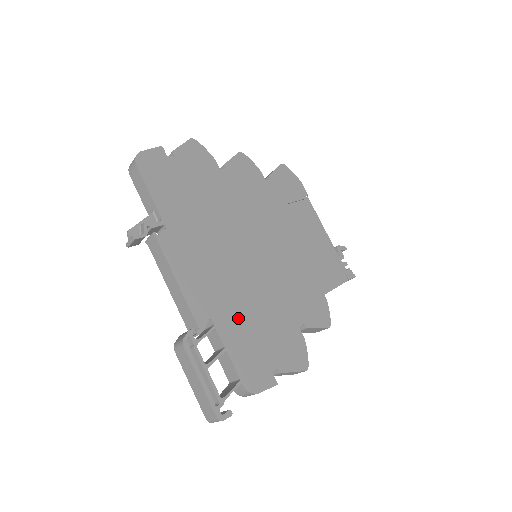
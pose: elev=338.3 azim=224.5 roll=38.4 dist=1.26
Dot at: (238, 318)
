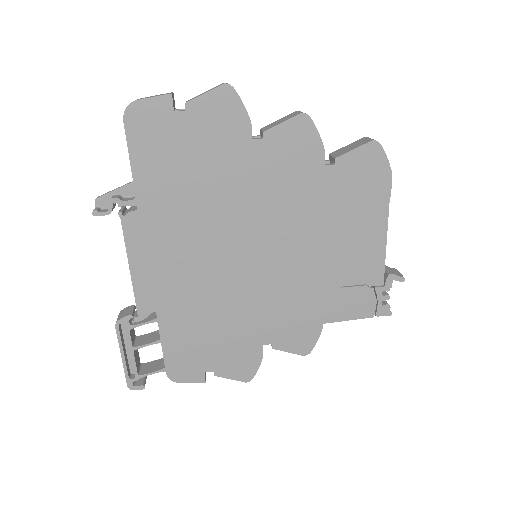
Dot at: (189, 319)
